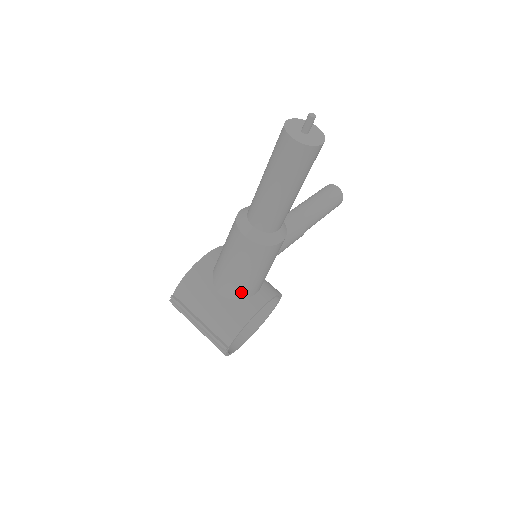
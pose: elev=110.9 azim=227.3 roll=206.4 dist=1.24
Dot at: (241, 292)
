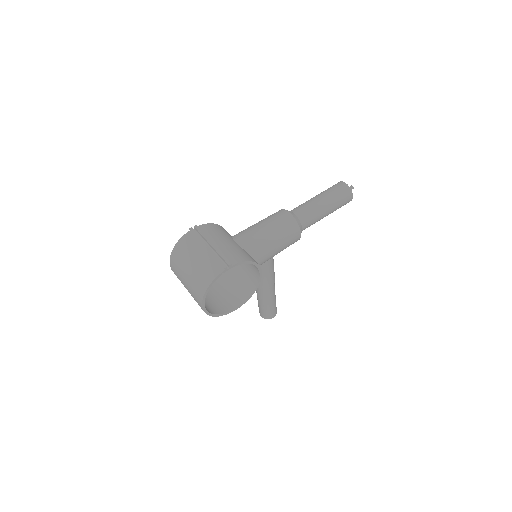
Dot at: (255, 248)
